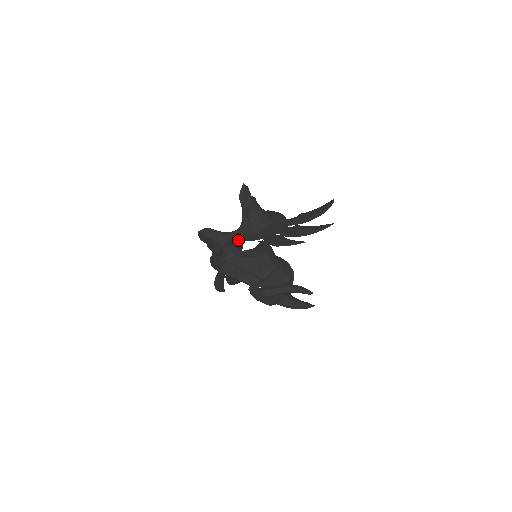
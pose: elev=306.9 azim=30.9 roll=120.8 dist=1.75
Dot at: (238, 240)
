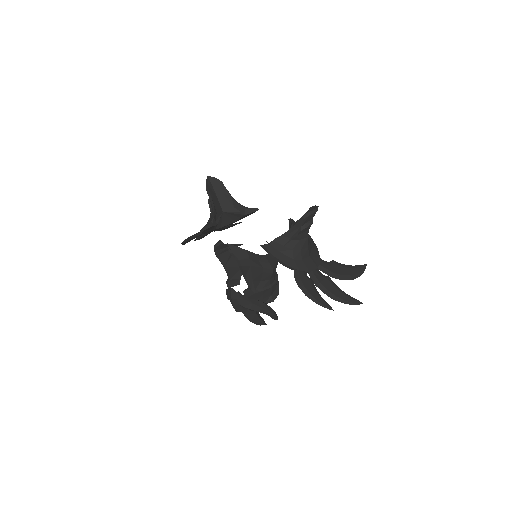
Dot at: (267, 251)
